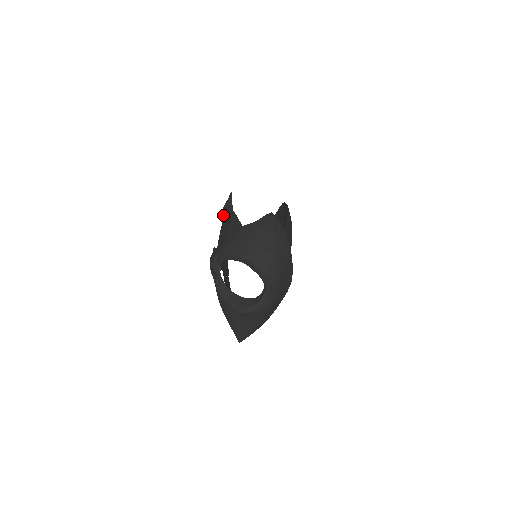
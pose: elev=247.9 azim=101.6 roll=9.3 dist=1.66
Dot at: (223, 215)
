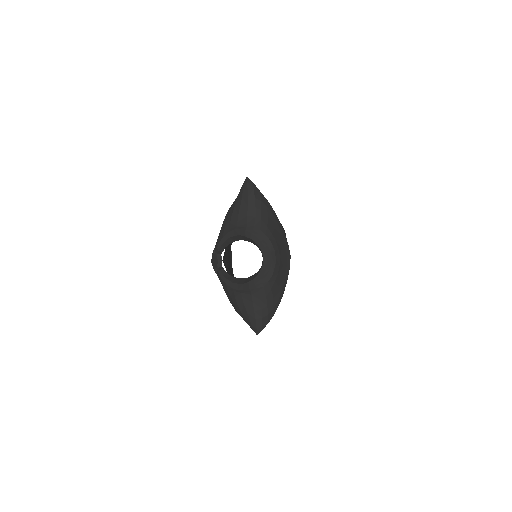
Dot at: occluded
